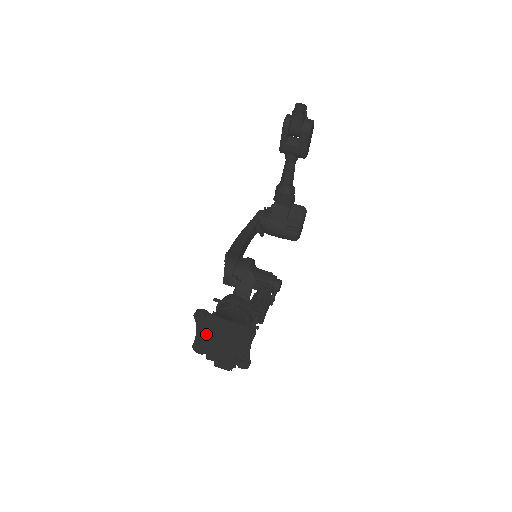
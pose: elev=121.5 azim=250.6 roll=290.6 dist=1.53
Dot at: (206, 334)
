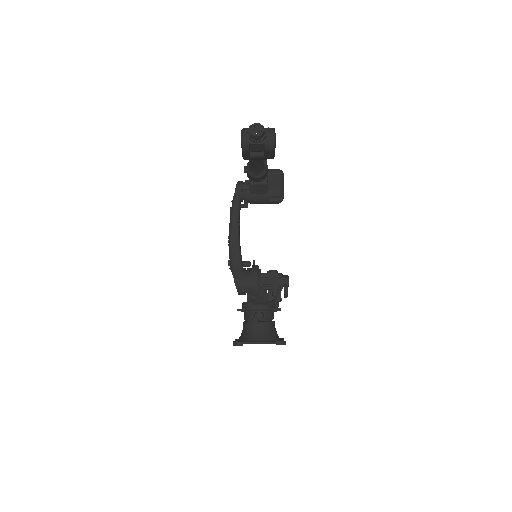
Dot at: occluded
